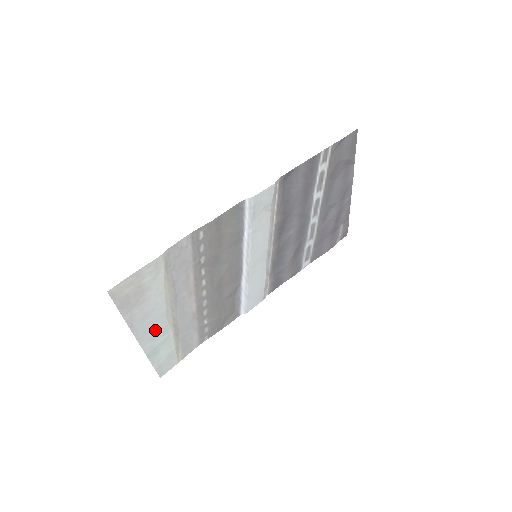
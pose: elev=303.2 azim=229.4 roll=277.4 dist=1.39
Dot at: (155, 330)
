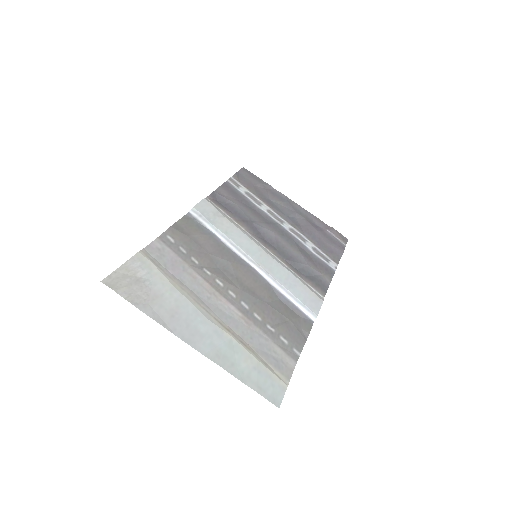
Dot at: (203, 333)
